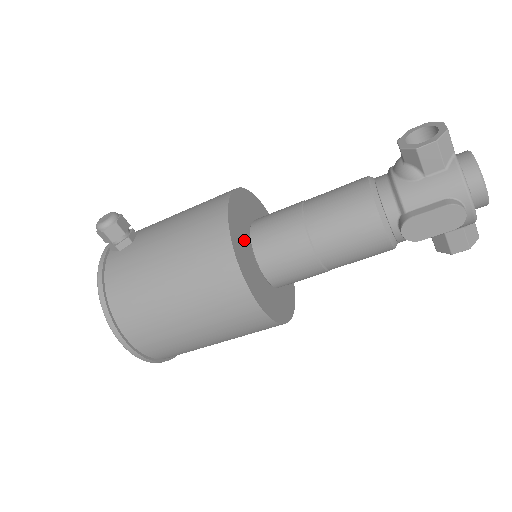
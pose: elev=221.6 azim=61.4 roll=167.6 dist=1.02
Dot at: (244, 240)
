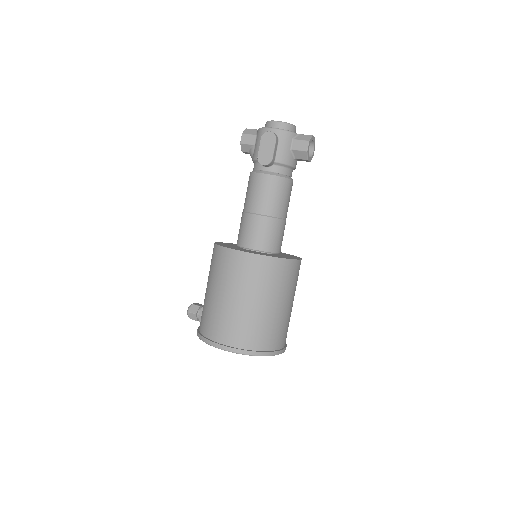
Dot at: occluded
